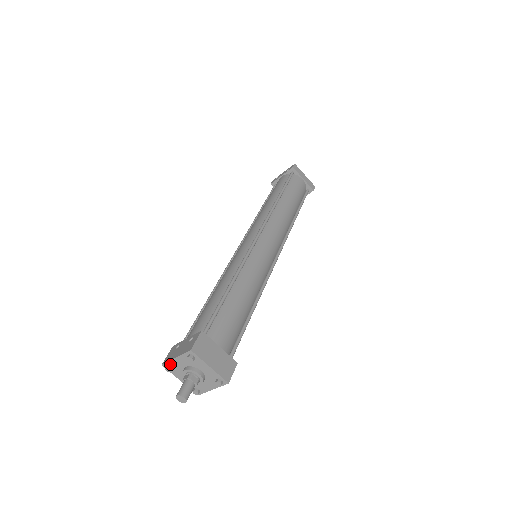
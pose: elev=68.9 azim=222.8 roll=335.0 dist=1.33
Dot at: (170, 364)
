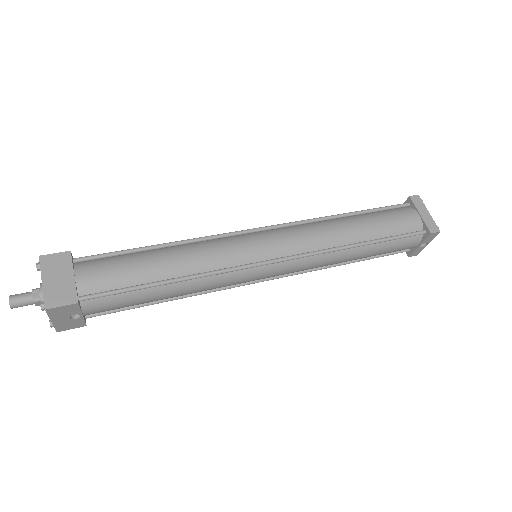
Dot at: occluded
